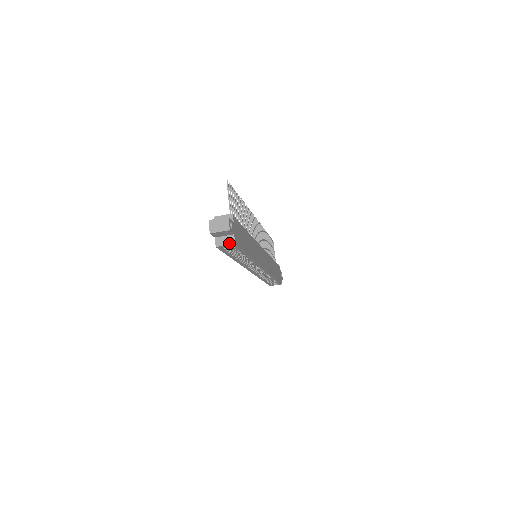
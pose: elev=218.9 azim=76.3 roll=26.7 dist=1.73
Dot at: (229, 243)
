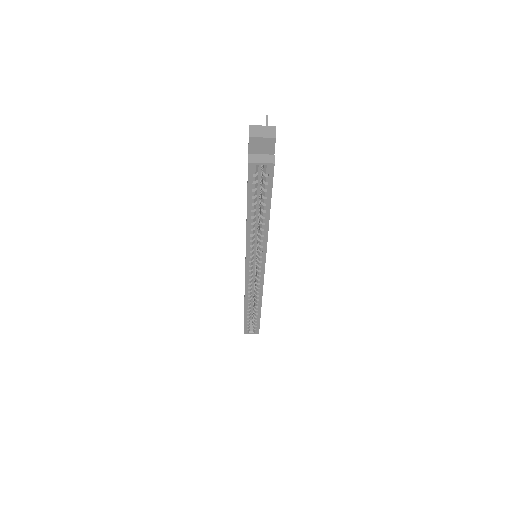
Dot at: (267, 161)
